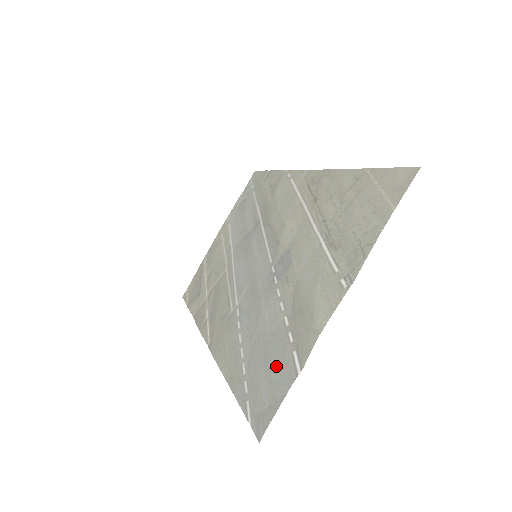
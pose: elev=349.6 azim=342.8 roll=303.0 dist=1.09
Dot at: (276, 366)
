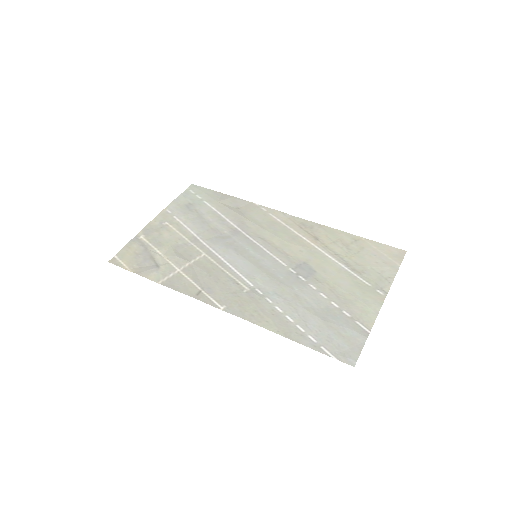
Dot at: (344, 328)
